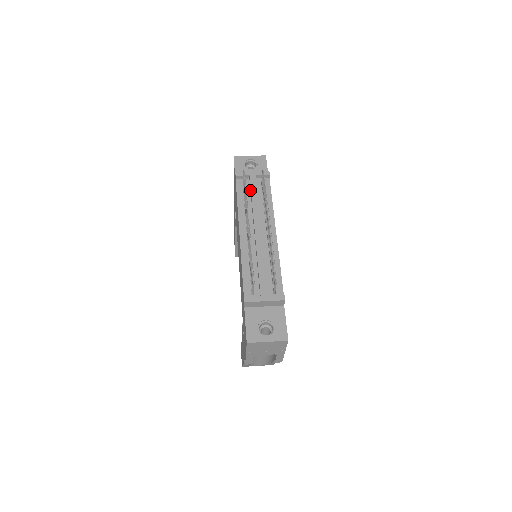
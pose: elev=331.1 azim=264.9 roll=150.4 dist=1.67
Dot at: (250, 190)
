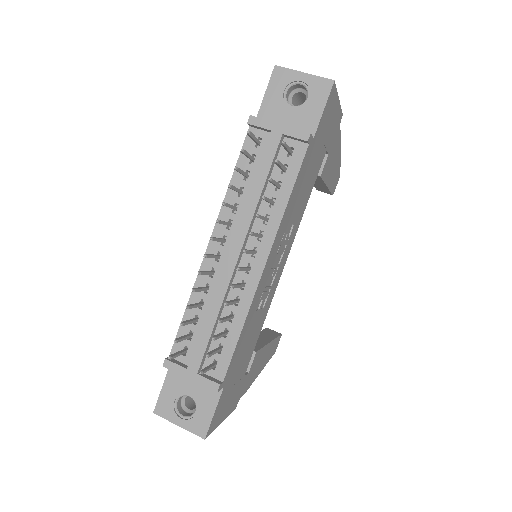
Dot at: (262, 161)
